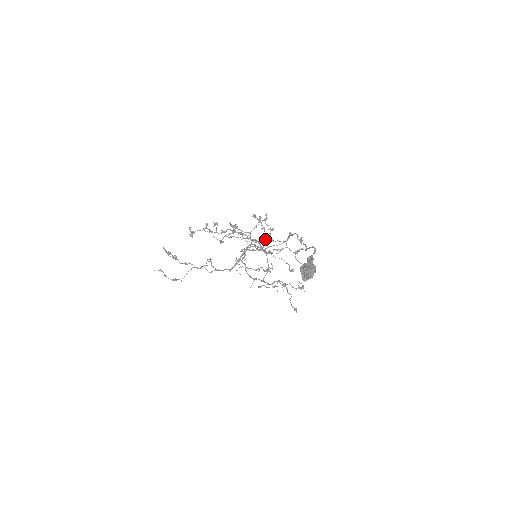
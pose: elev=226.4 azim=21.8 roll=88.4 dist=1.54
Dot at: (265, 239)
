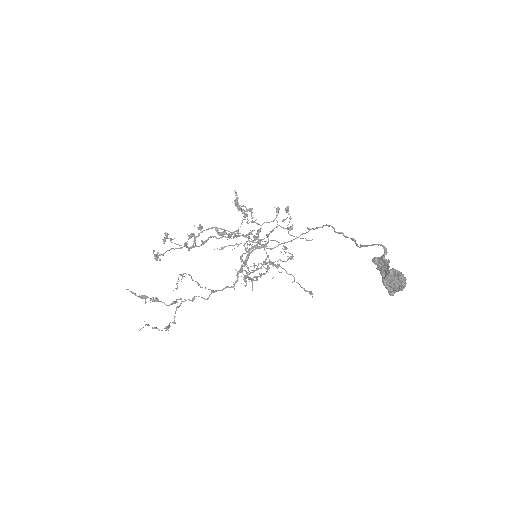
Dot at: (260, 231)
